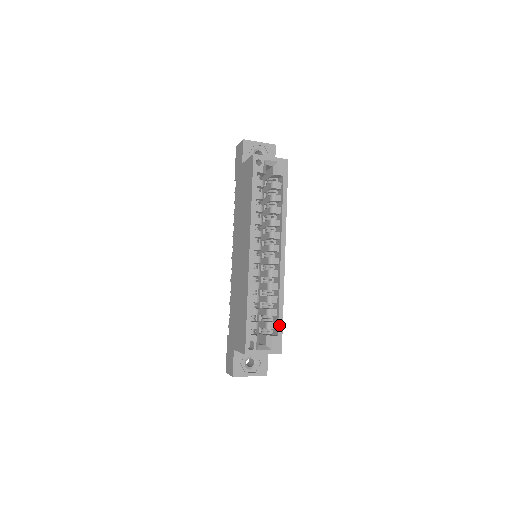
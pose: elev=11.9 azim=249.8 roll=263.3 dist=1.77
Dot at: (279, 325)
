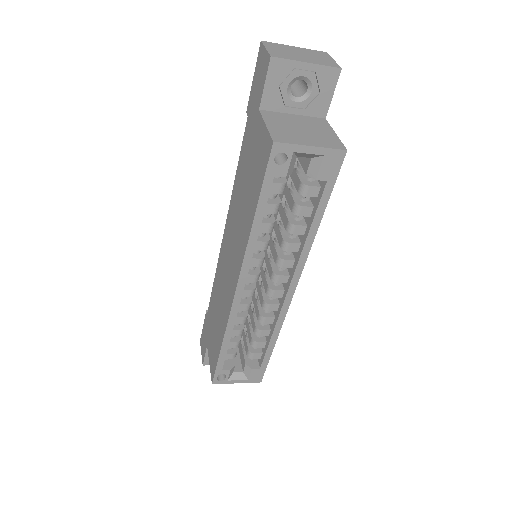
Dot at: (264, 360)
